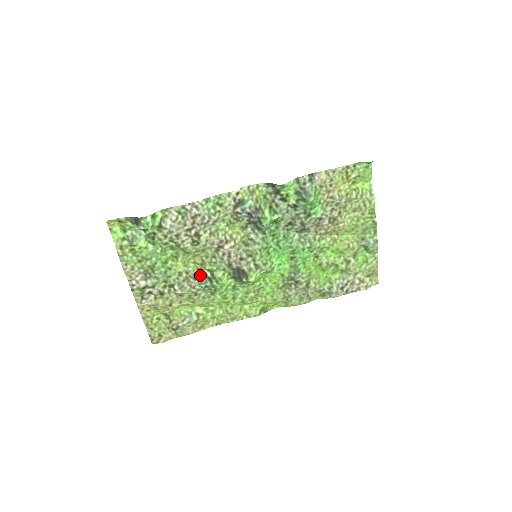
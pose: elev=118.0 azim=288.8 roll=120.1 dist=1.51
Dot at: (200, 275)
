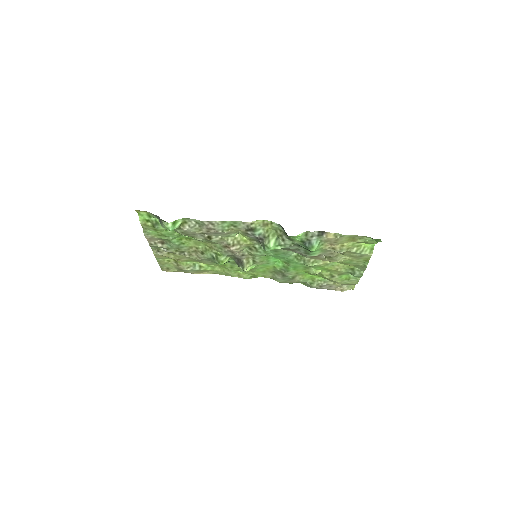
Dot at: (207, 254)
